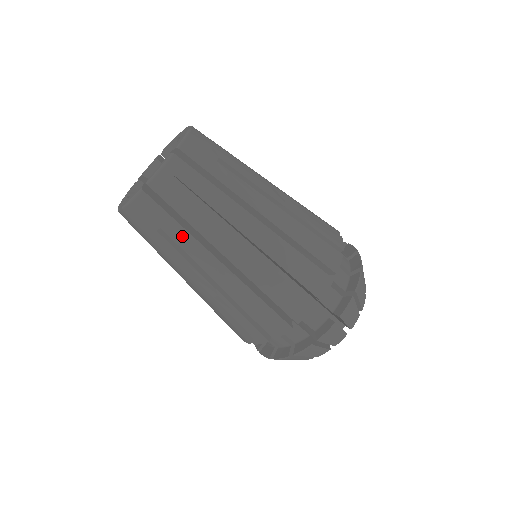
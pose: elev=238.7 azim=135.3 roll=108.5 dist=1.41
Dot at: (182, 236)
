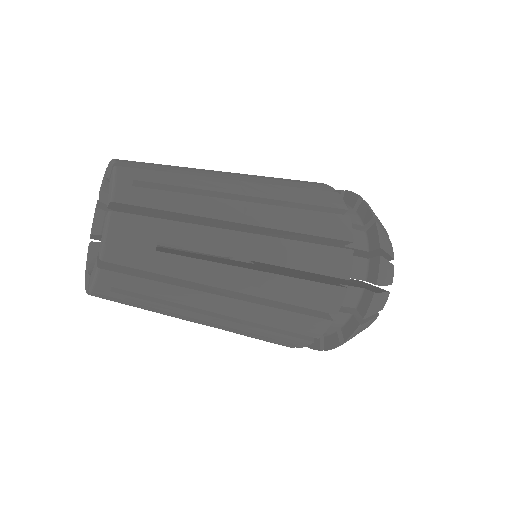
Dot at: (152, 311)
